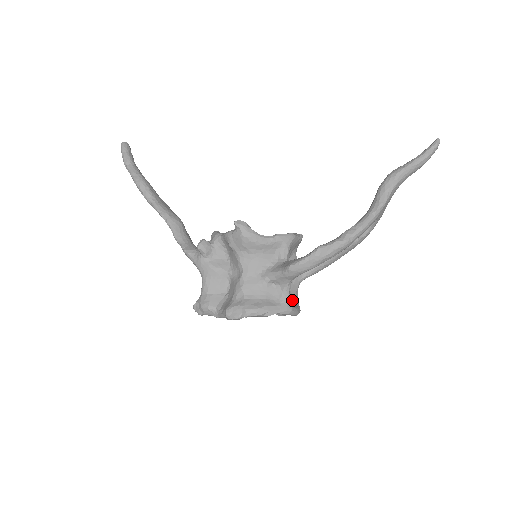
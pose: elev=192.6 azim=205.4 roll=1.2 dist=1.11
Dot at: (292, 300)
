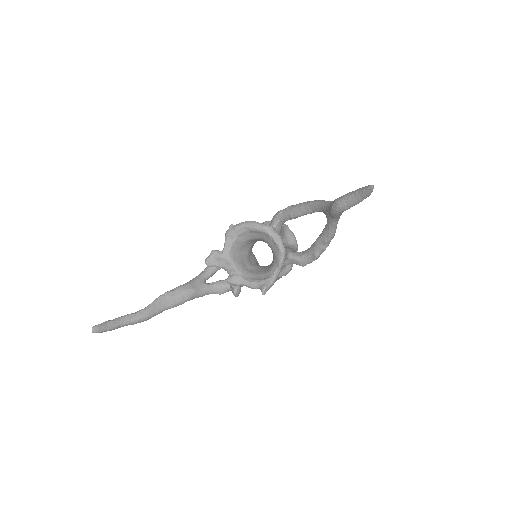
Dot at: (286, 236)
